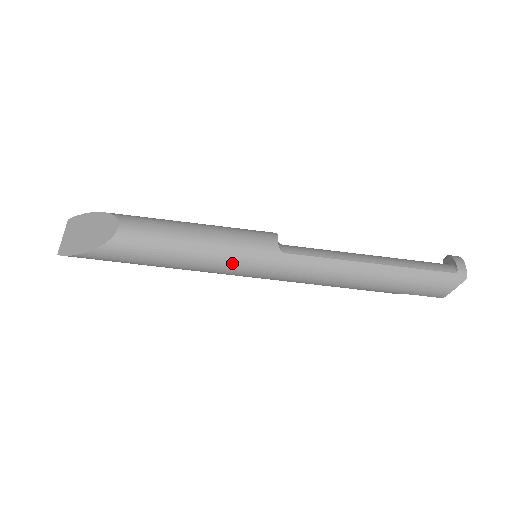
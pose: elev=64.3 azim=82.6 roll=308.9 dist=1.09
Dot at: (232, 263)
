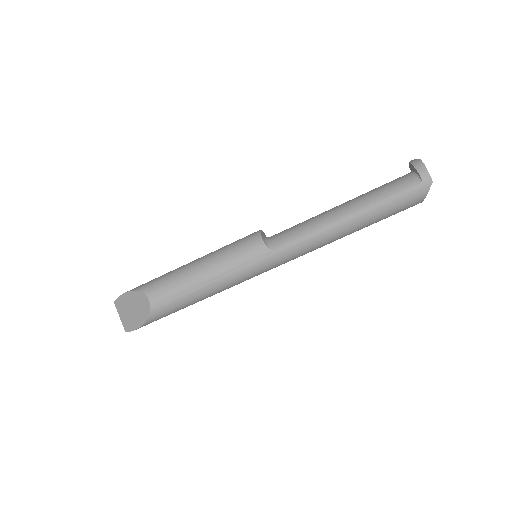
Dot at: (241, 277)
